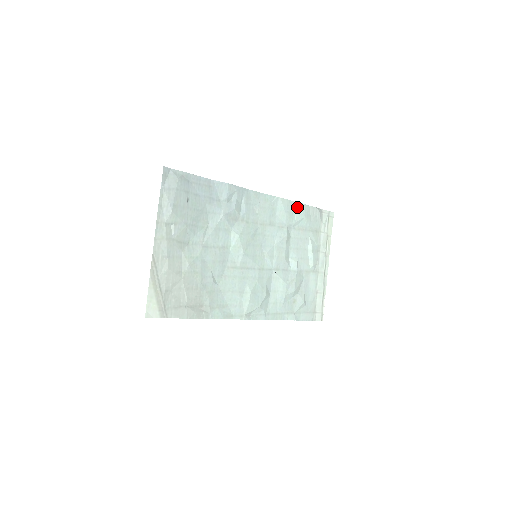
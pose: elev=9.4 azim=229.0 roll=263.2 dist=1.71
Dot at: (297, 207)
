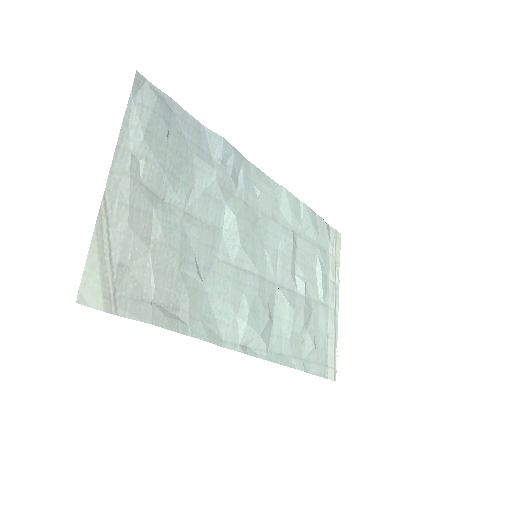
Dot at: (303, 209)
